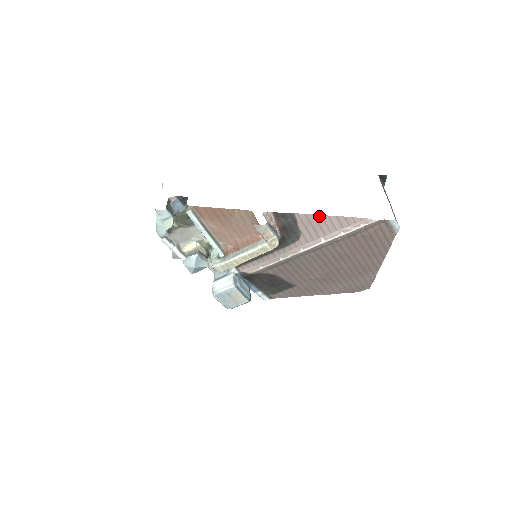
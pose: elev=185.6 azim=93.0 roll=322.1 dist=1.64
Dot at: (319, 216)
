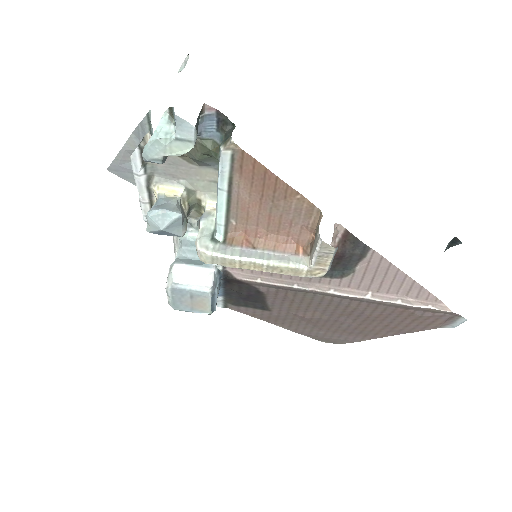
Dot at: (396, 268)
